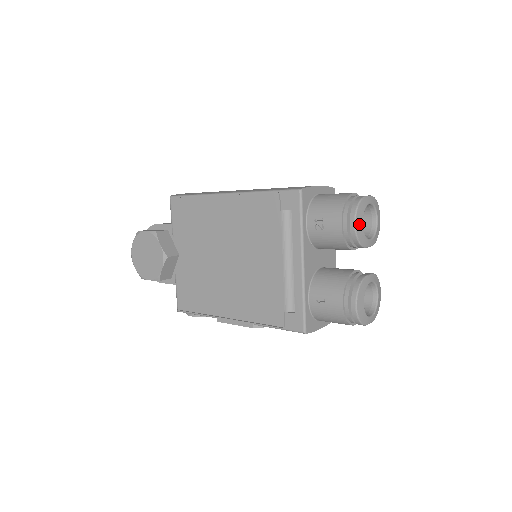
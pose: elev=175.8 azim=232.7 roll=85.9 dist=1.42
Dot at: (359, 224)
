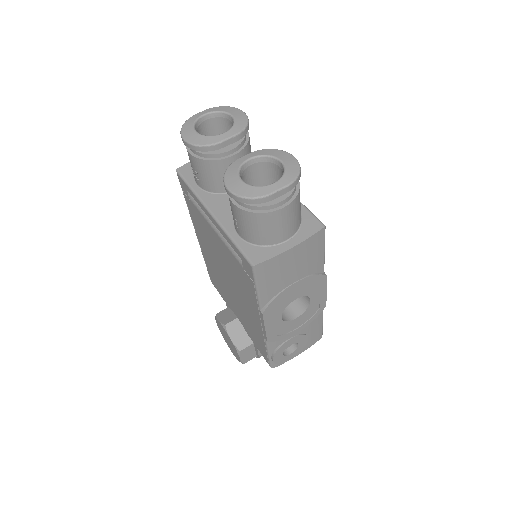
Dot at: (190, 136)
